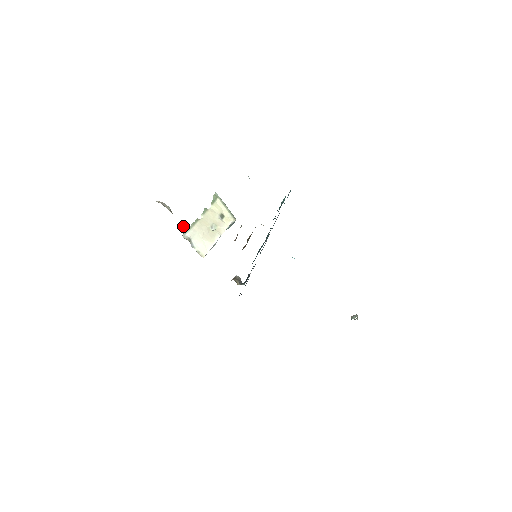
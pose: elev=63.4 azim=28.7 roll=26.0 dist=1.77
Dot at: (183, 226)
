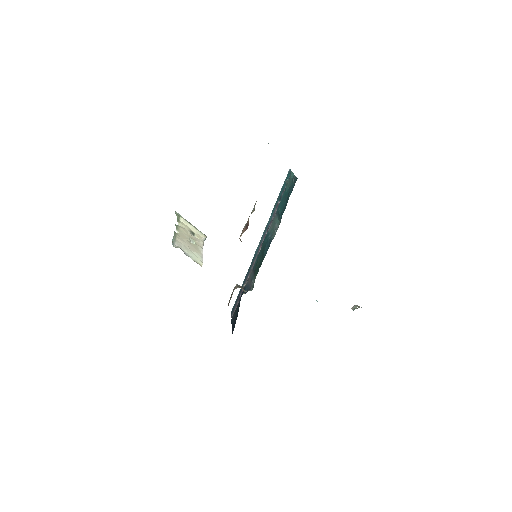
Dot at: occluded
